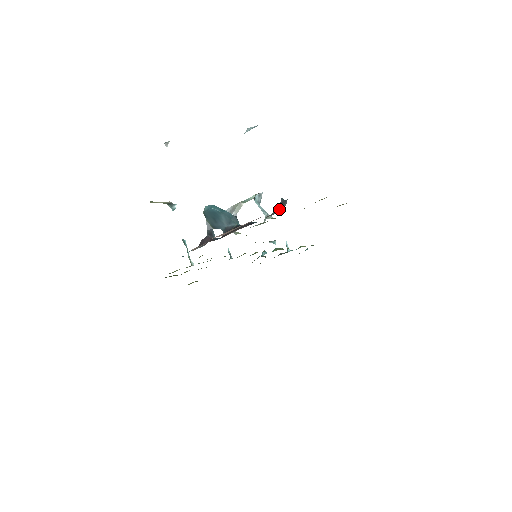
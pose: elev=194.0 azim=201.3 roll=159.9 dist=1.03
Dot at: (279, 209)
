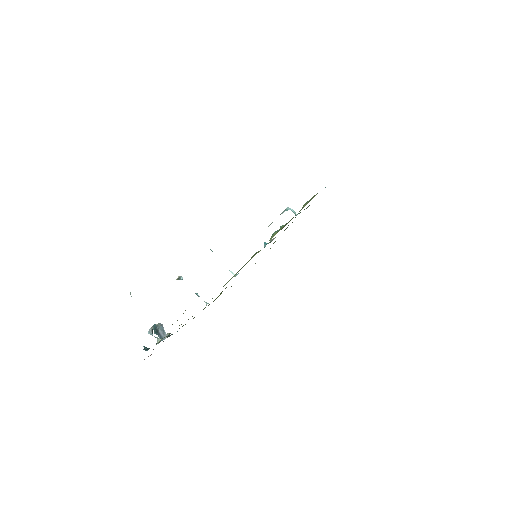
Dot at: occluded
